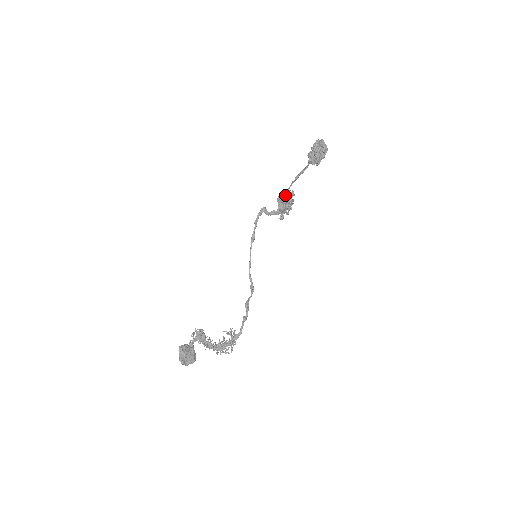
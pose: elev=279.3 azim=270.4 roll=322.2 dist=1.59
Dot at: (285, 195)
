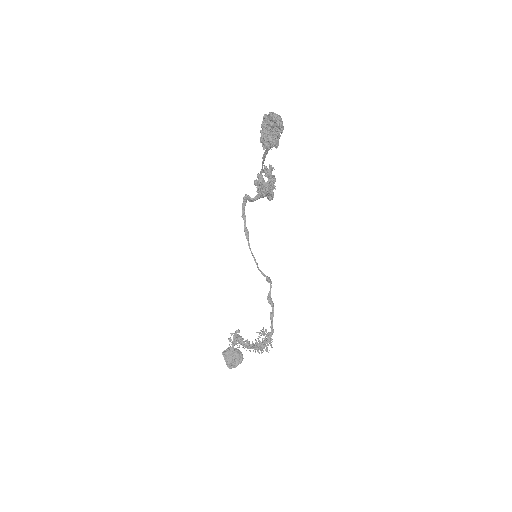
Dot at: (261, 177)
